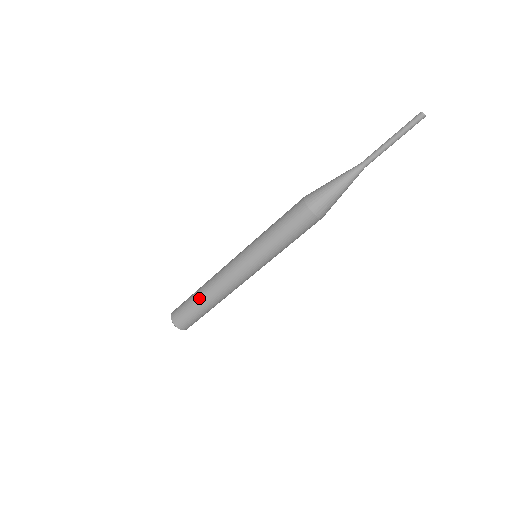
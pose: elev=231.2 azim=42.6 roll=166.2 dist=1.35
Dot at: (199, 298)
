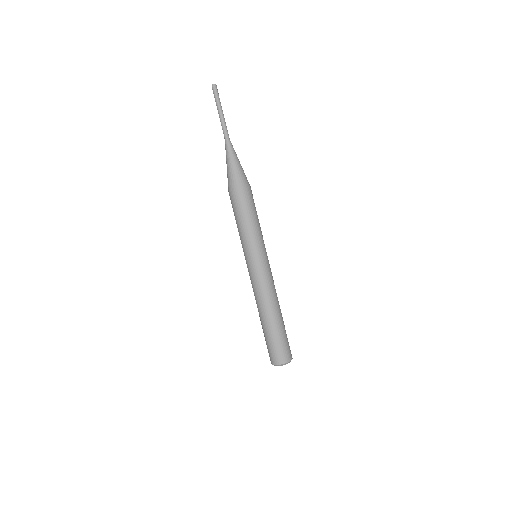
Dot at: (261, 323)
